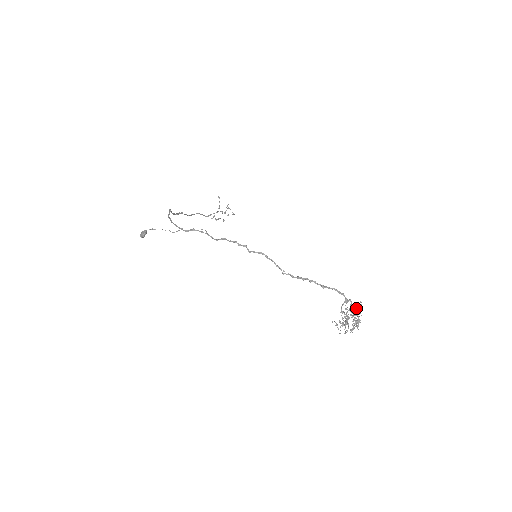
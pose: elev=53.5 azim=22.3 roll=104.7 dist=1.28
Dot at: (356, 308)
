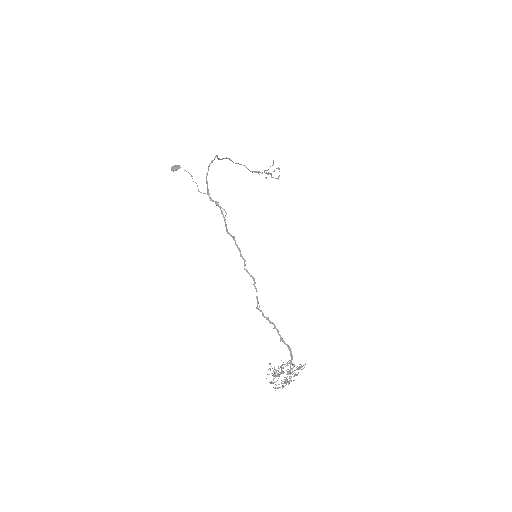
Dot at: occluded
